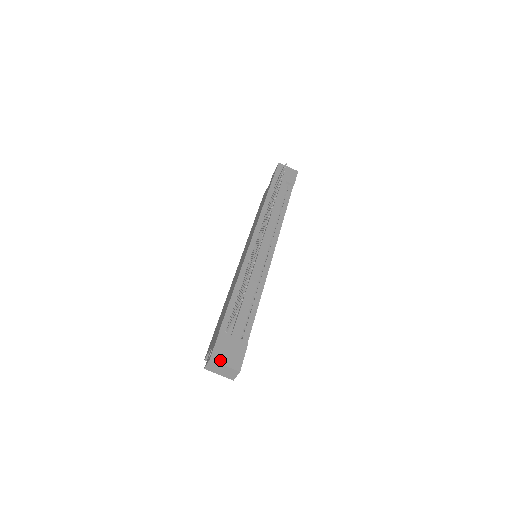
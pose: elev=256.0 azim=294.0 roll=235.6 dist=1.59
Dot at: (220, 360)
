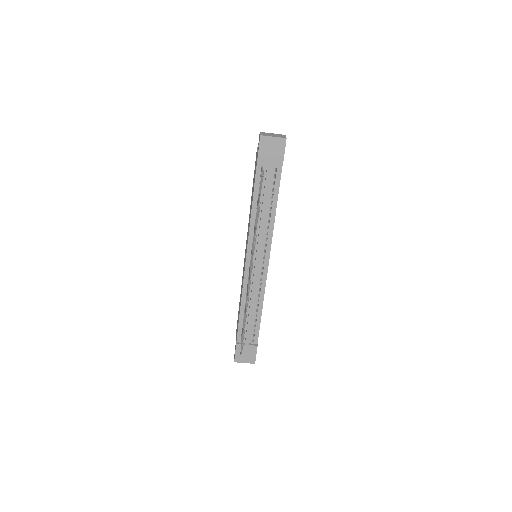
Dot at: (241, 361)
